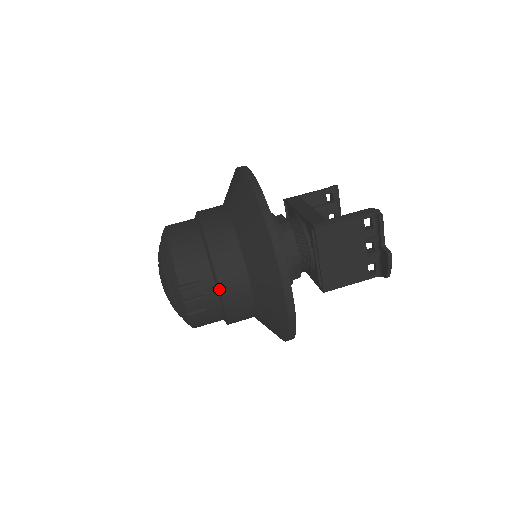
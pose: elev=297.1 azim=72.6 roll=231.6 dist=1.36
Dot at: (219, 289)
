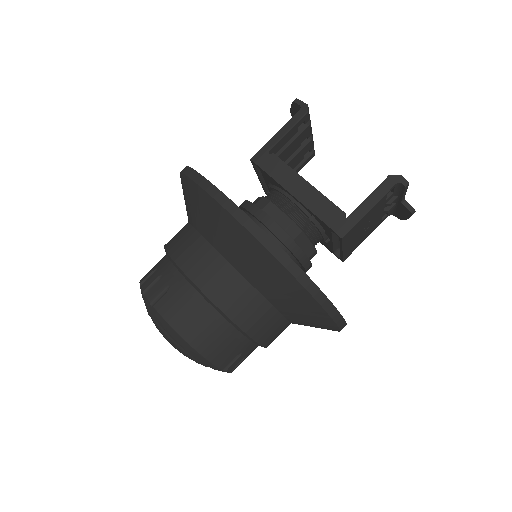
Dot at: occluded
